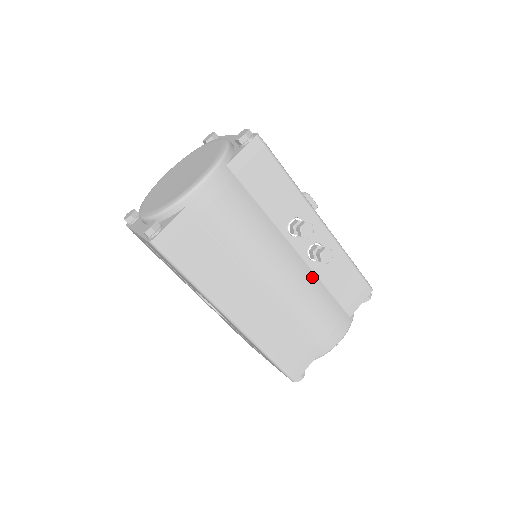
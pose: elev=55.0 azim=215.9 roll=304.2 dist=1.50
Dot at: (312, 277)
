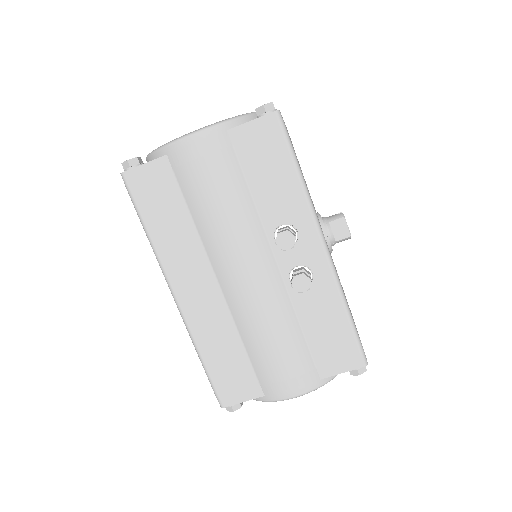
Dot at: (285, 303)
